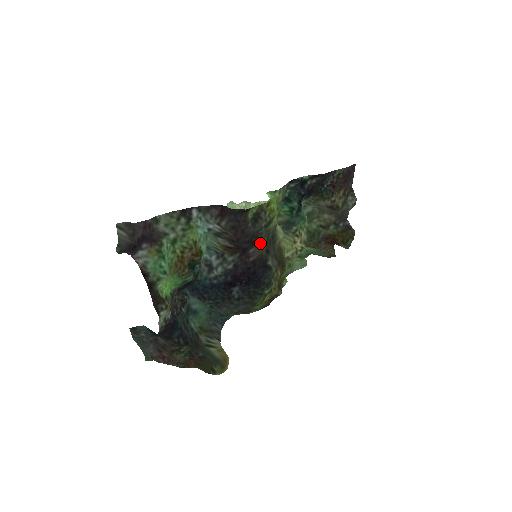
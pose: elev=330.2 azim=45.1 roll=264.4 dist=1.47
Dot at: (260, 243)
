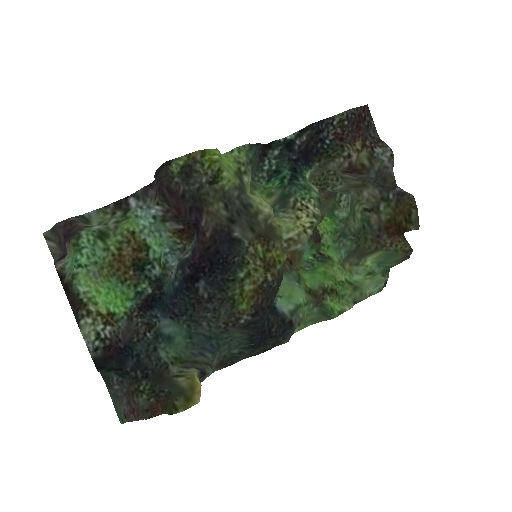
Dot at: (211, 208)
